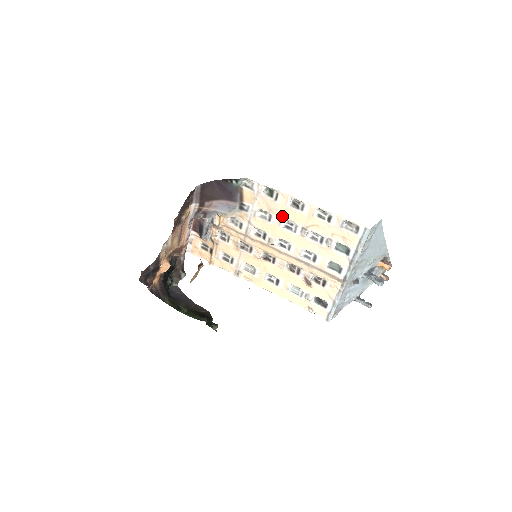
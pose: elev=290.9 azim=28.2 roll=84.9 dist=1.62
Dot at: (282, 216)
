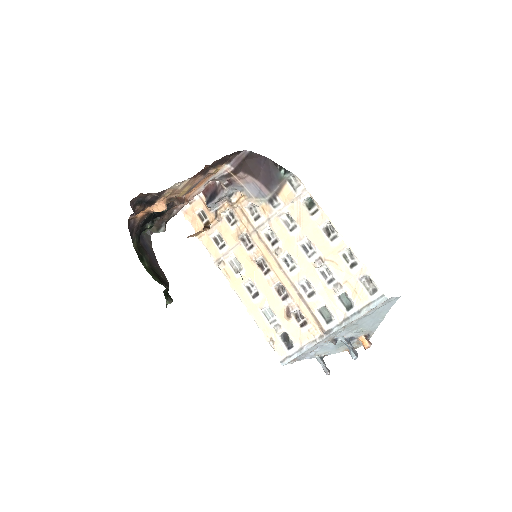
Dot at: (307, 234)
